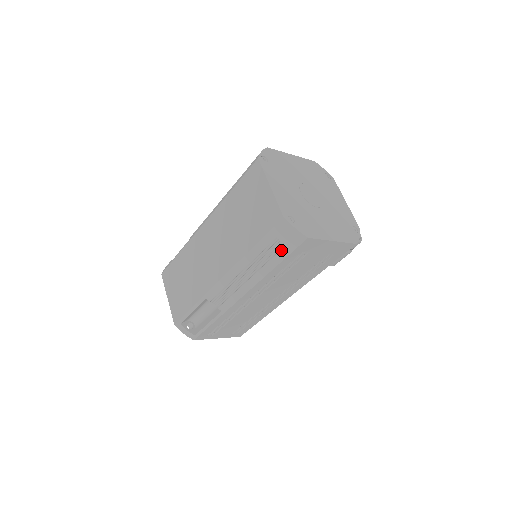
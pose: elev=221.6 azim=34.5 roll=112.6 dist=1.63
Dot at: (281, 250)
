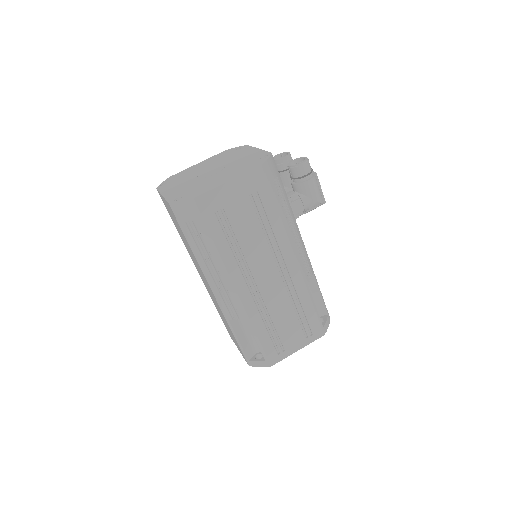
Dot at: (198, 227)
